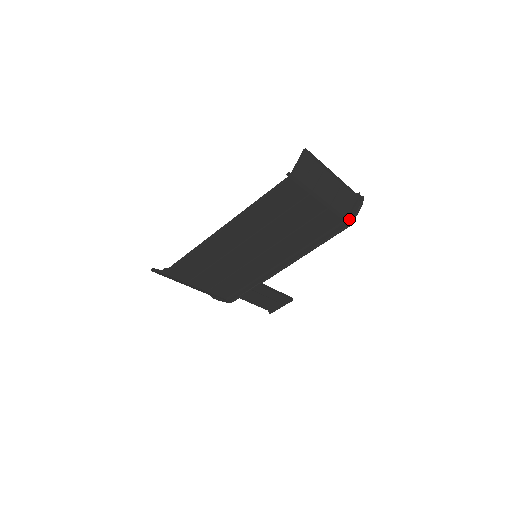
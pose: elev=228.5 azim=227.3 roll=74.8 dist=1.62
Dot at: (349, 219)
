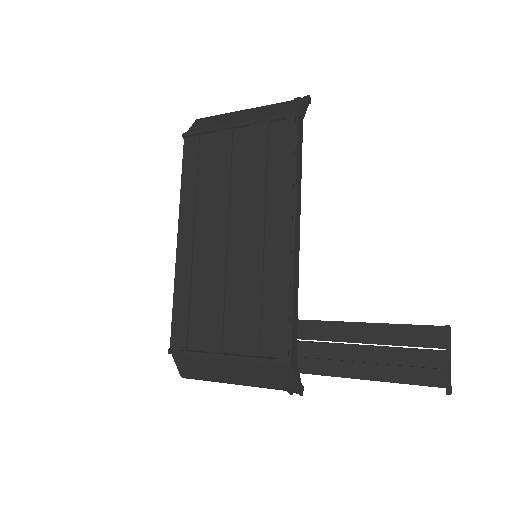
Dot at: (289, 112)
